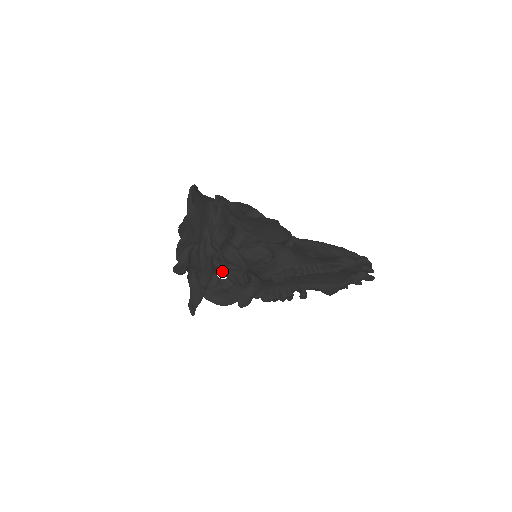
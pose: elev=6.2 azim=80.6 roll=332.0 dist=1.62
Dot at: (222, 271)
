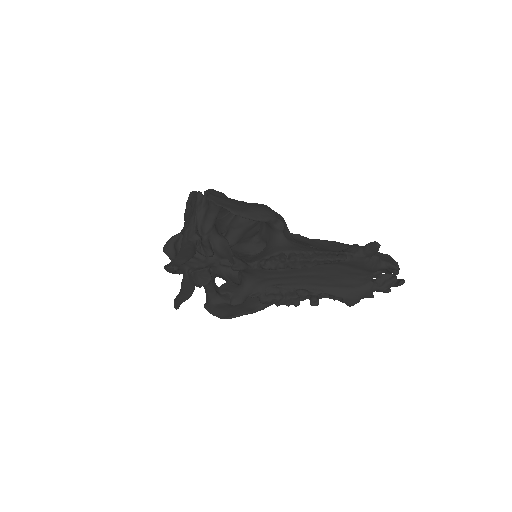
Dot at: (216, 270)
